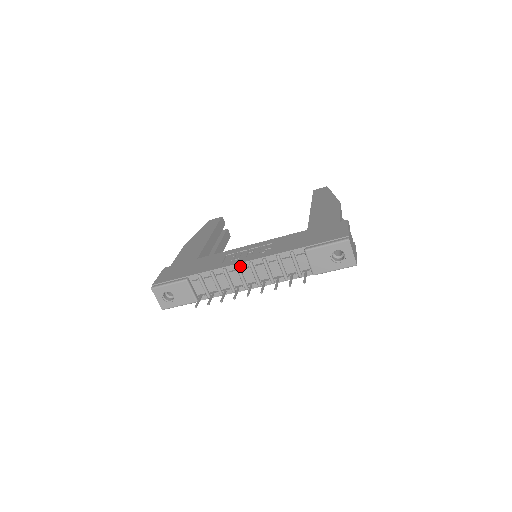
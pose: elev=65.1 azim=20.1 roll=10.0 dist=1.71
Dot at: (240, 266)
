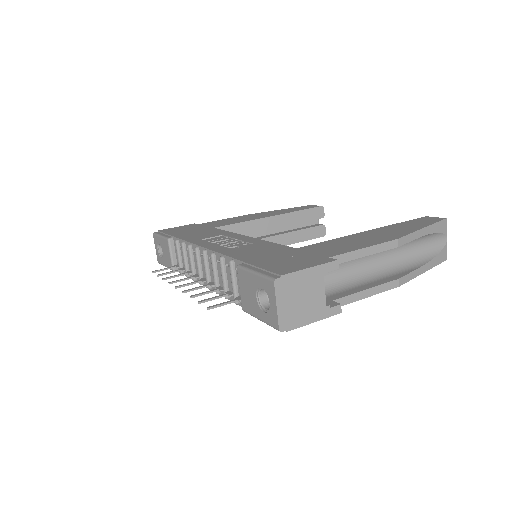
Dot at: (200, 250)
